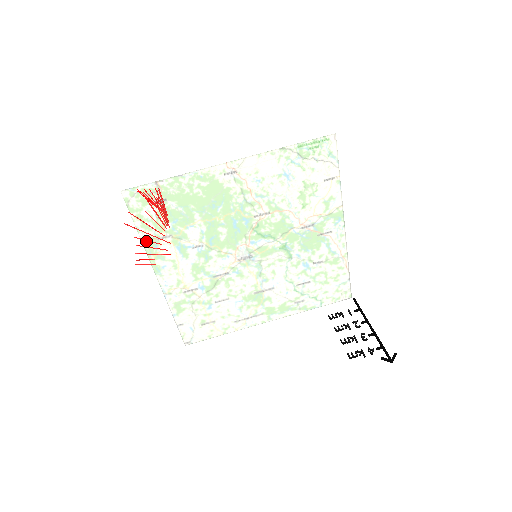
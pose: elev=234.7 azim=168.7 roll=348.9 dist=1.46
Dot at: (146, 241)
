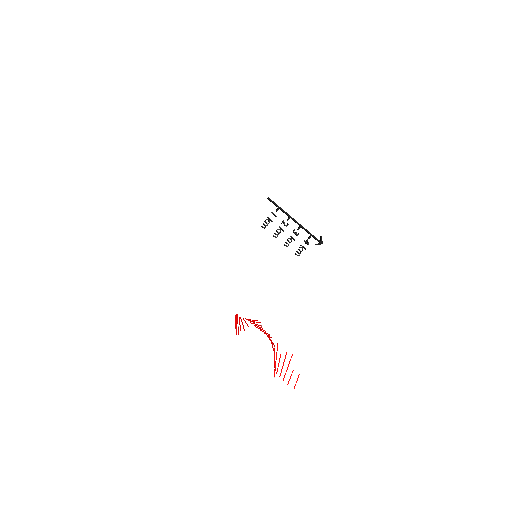
Dot at: occluded
